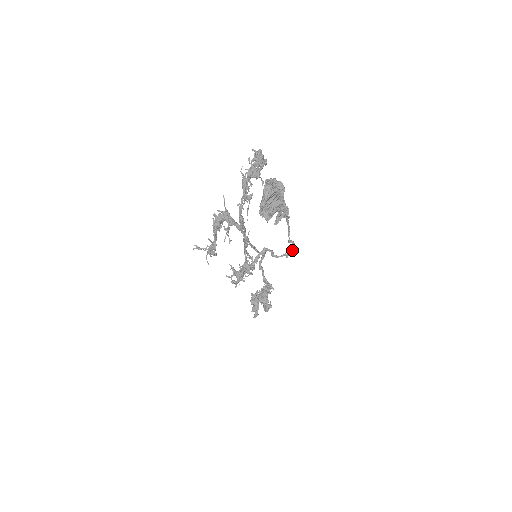
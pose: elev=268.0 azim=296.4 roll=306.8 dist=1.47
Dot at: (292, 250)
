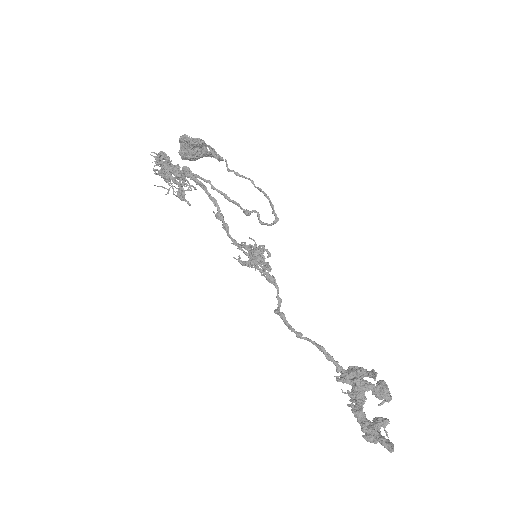
Dot at: (269, 199)
